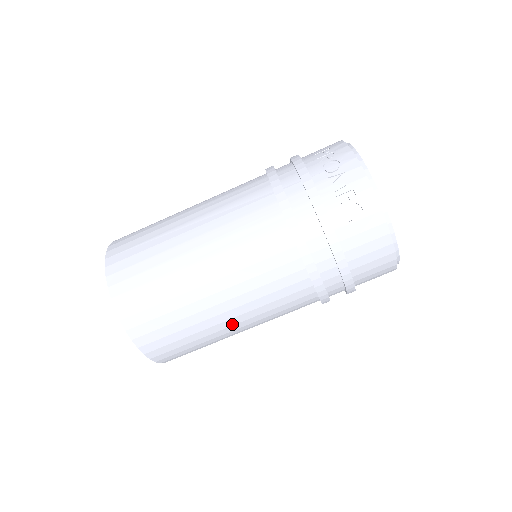
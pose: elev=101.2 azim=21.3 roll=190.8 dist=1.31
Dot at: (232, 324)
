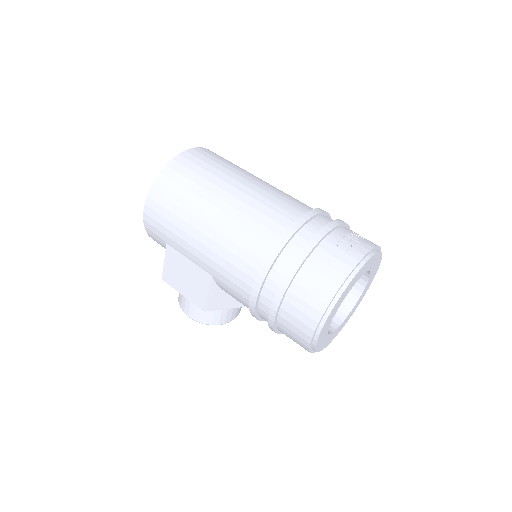
Dot at: (206, 222)
